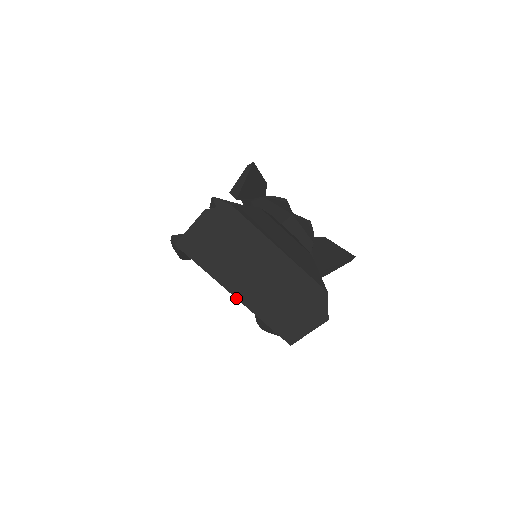
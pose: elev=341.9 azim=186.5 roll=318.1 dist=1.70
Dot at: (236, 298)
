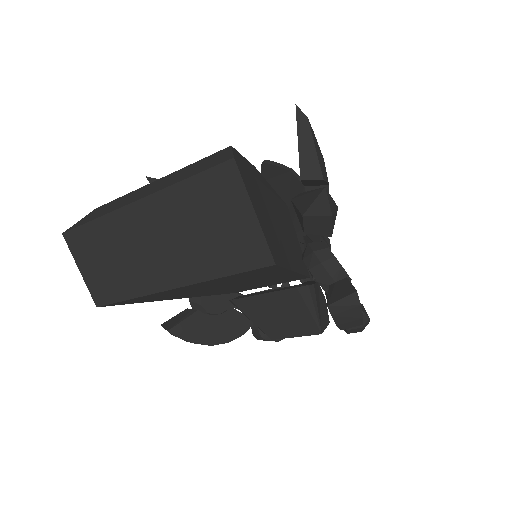
Dot at: (174, 289)
